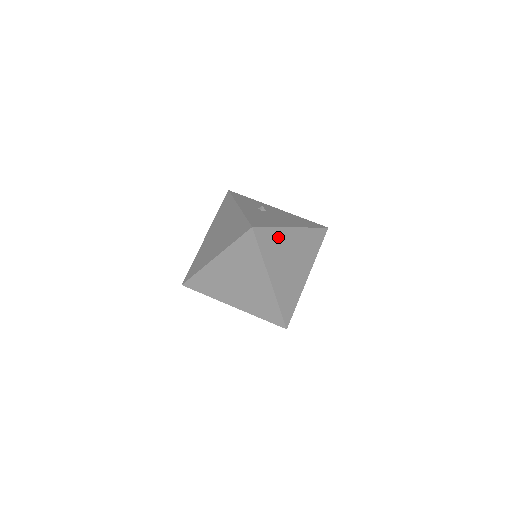
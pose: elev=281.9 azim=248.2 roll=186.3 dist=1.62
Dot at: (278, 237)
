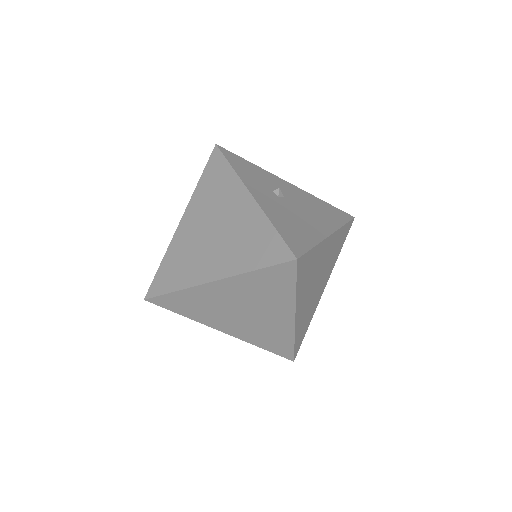
Dot at: (315, 256)
